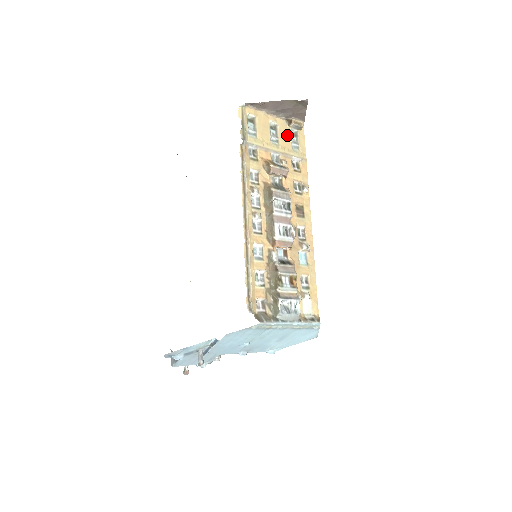
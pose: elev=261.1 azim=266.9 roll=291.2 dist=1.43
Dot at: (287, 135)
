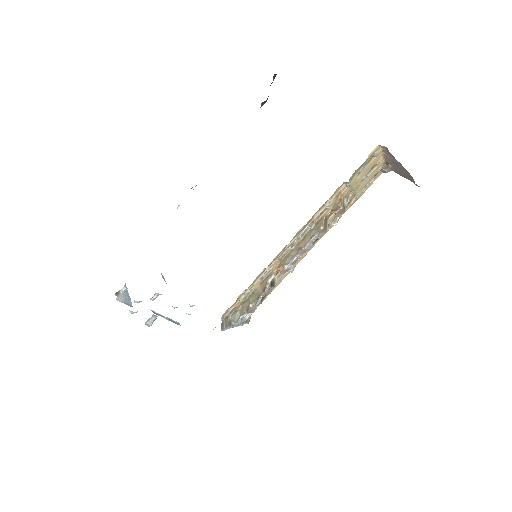
Dot at: (373, 175)
